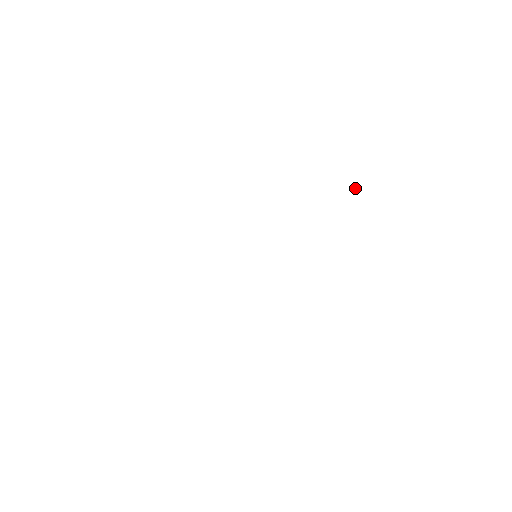
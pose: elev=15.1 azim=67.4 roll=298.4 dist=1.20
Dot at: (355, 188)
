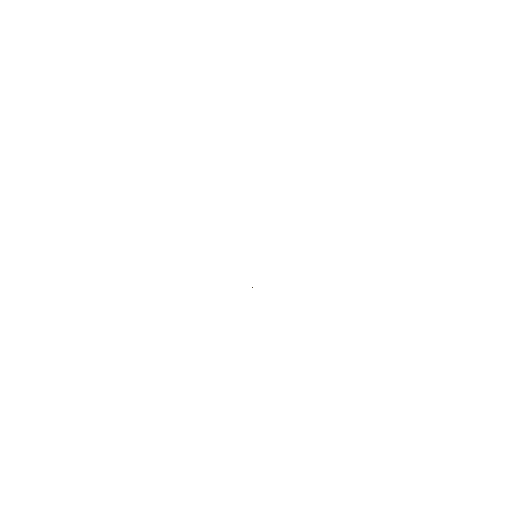
Dot at: occluded
